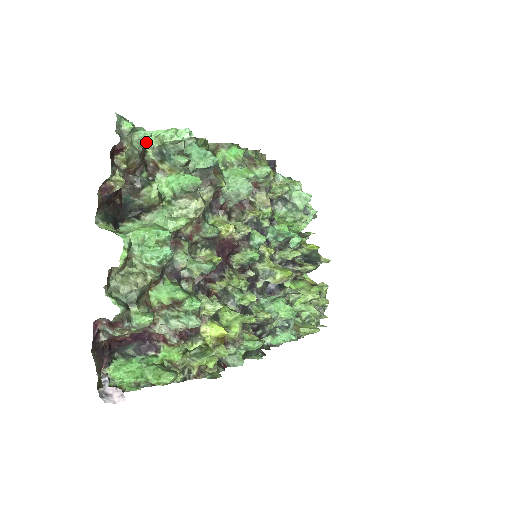
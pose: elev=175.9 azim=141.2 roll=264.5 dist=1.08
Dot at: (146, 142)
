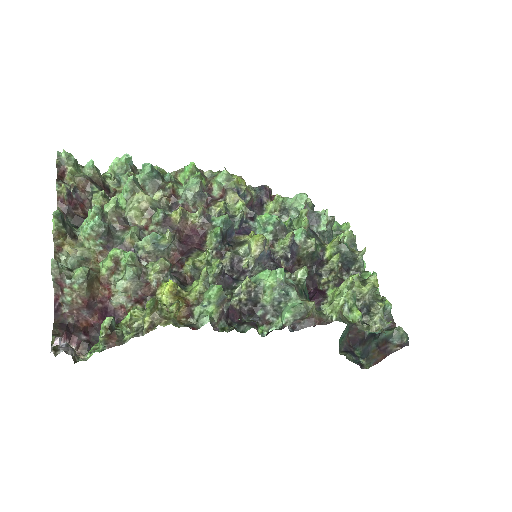
Dot at: (95, 171)
